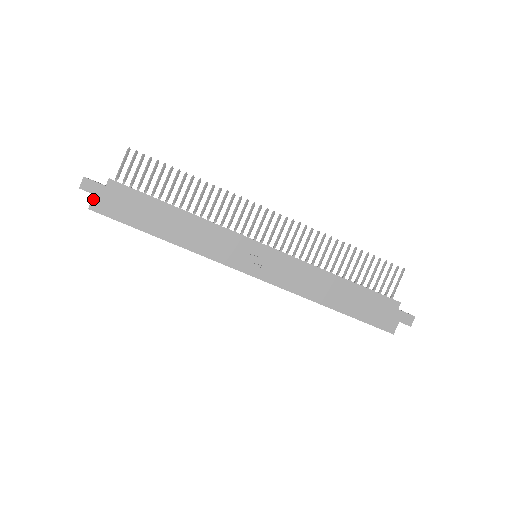
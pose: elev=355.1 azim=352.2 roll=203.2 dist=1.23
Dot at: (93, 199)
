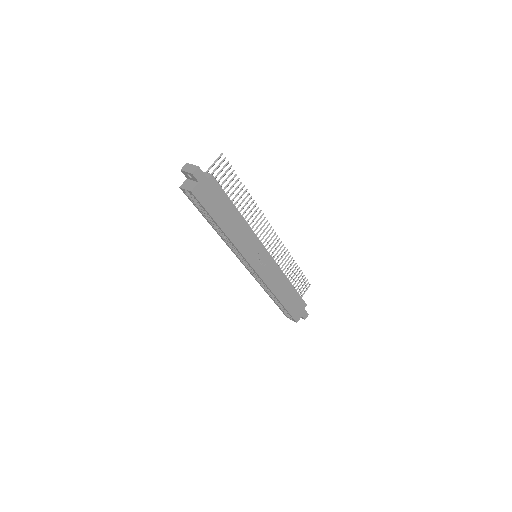
Dot at: (197, 185)
